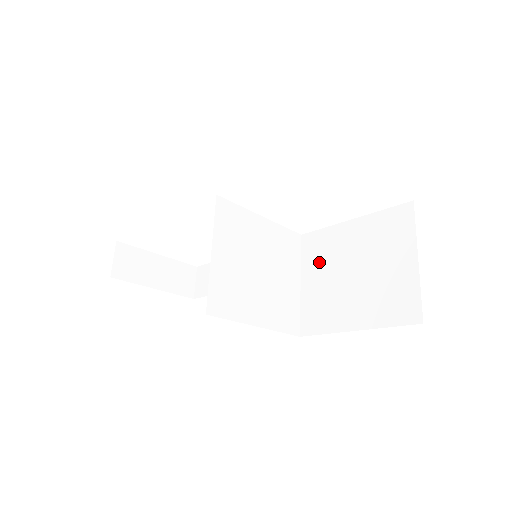
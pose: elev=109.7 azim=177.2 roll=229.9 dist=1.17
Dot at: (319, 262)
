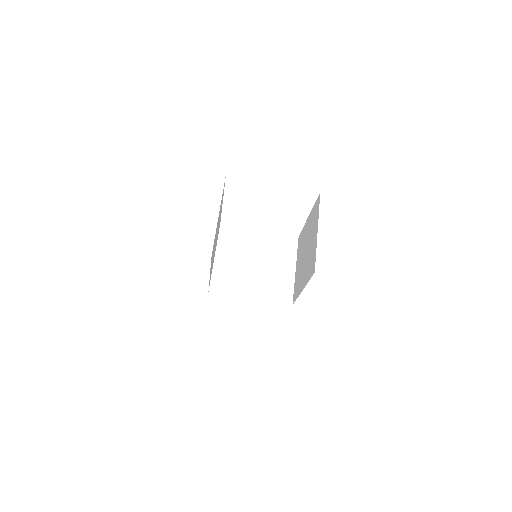
Dot at: (300, 252)
